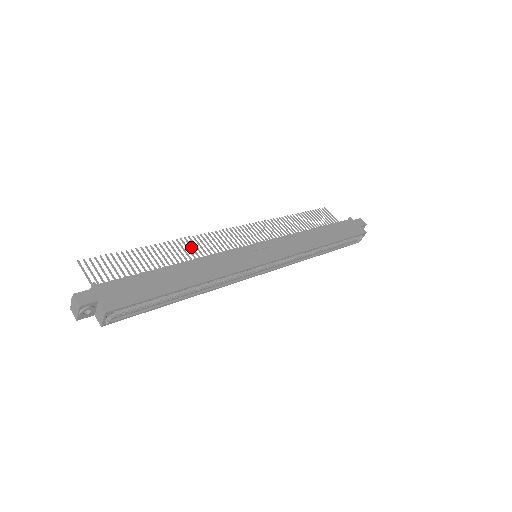
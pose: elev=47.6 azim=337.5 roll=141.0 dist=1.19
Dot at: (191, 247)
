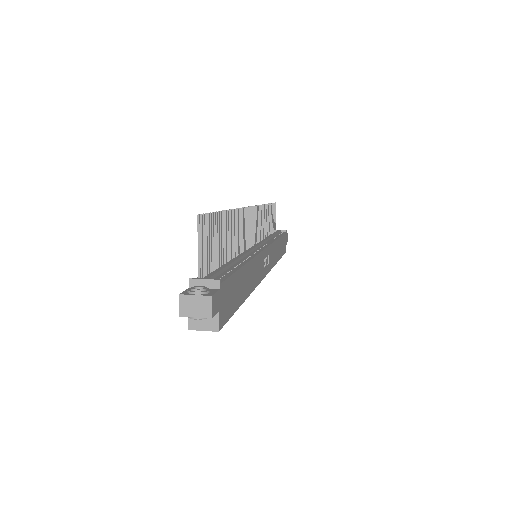
Dot at: (239, 225)
